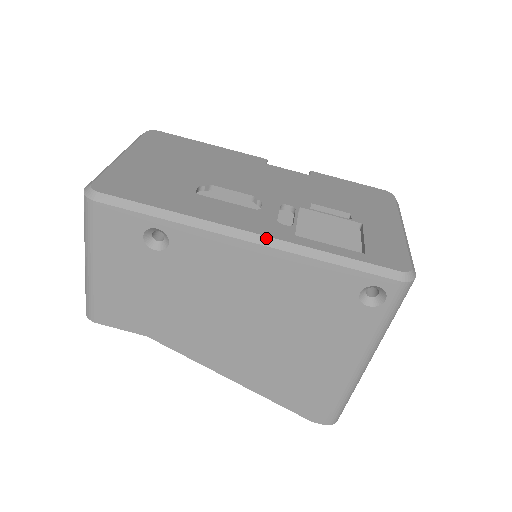
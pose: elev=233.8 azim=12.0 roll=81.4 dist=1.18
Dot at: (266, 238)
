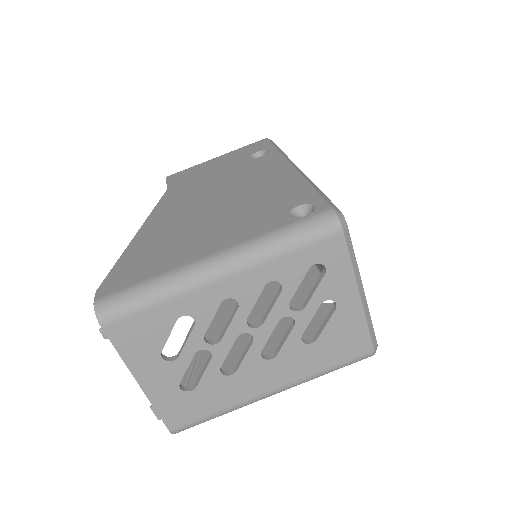
Dot at: (300, 170)
